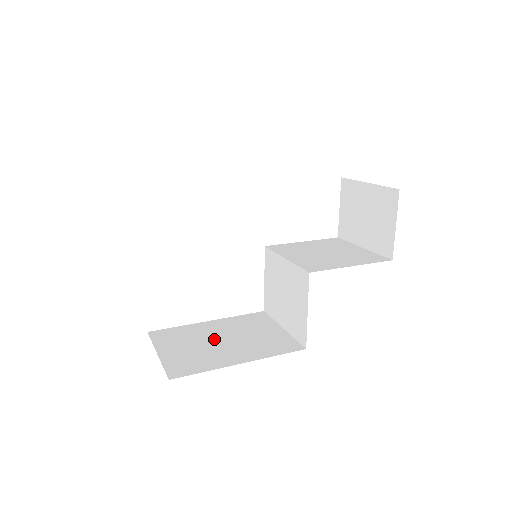
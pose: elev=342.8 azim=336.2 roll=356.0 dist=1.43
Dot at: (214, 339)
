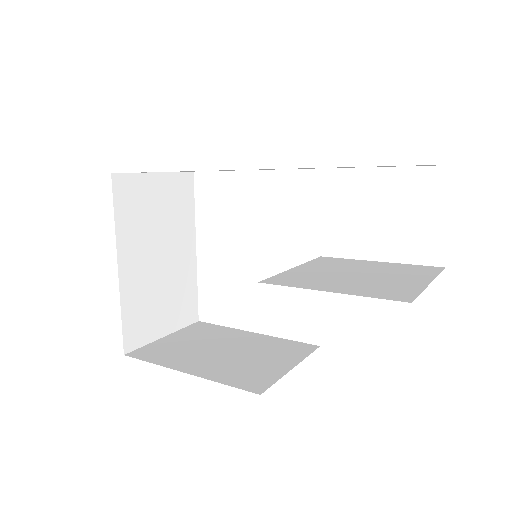
Dot at: (219, 346)
